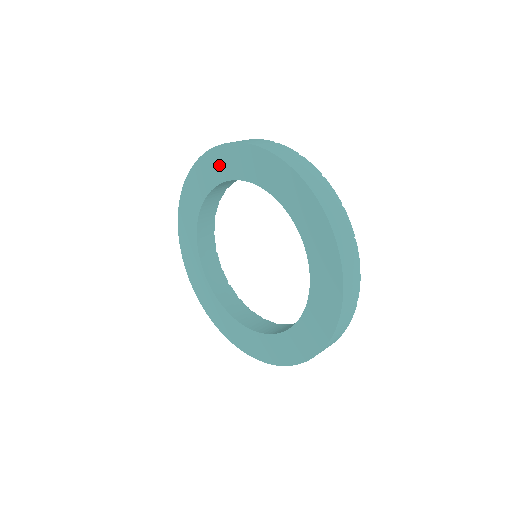
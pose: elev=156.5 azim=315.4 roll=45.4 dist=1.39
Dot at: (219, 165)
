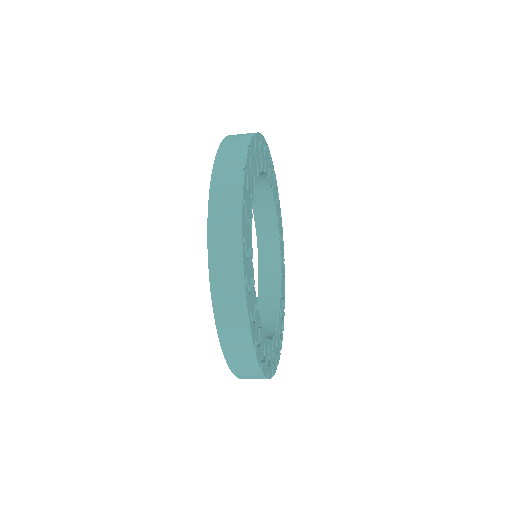
Dot at: occluded
